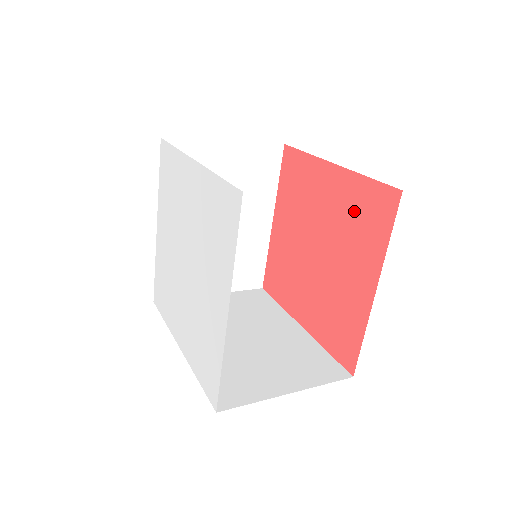
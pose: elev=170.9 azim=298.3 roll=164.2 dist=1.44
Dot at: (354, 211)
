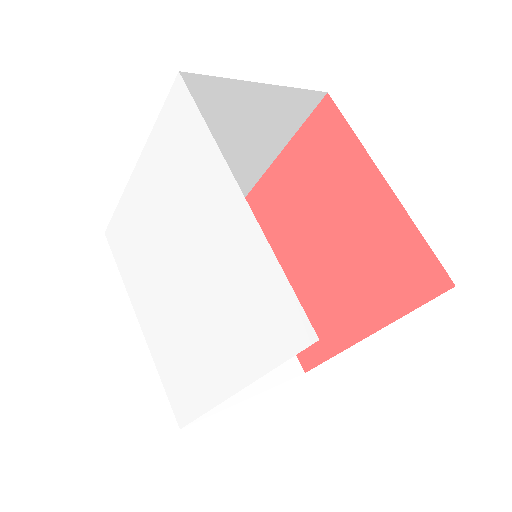
Dot at: (385, 252)
